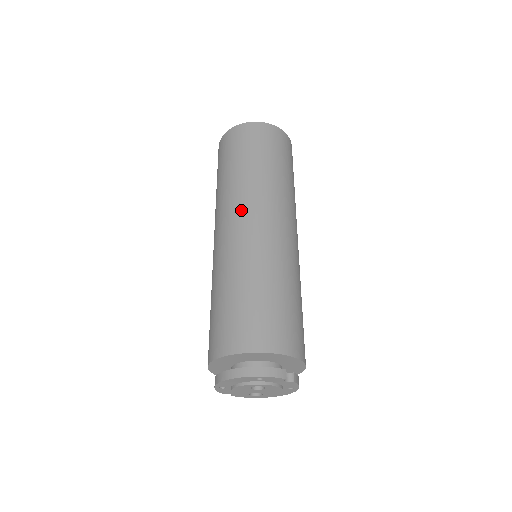
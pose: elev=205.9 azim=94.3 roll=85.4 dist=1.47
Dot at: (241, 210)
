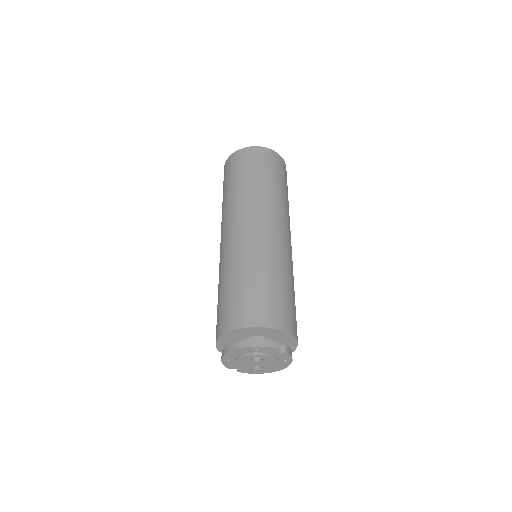
Dot at: (240, 217)
